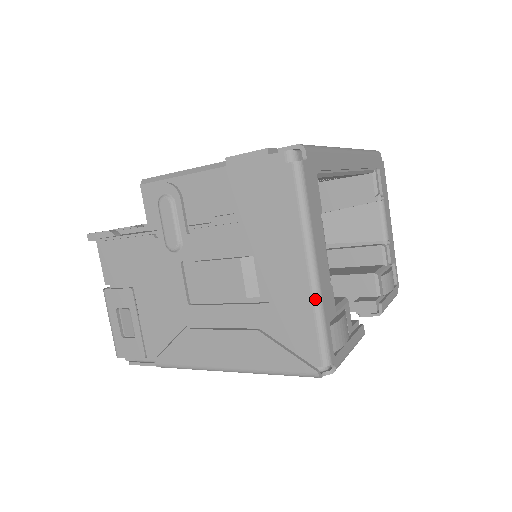
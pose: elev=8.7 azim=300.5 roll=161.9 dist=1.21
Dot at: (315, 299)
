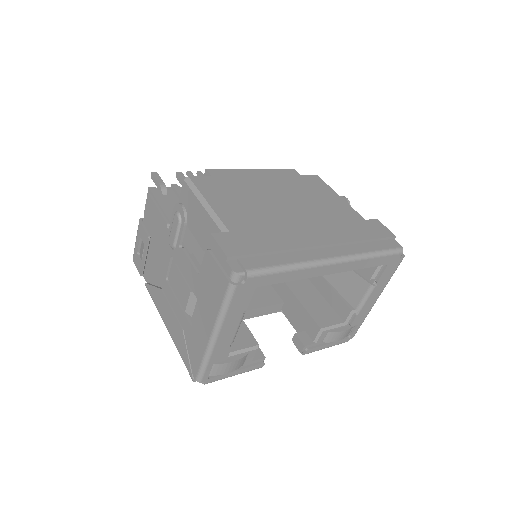
Dot at: (207, 352)
